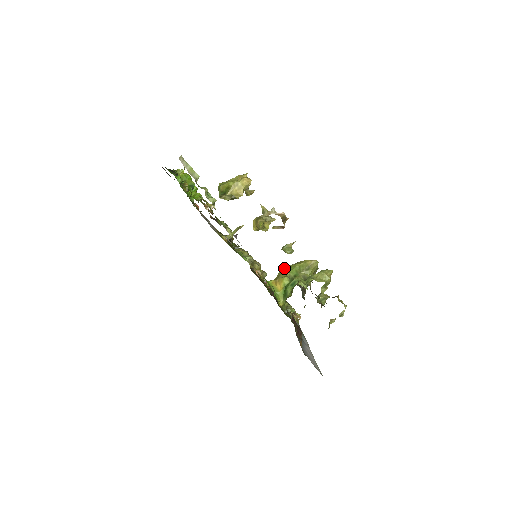
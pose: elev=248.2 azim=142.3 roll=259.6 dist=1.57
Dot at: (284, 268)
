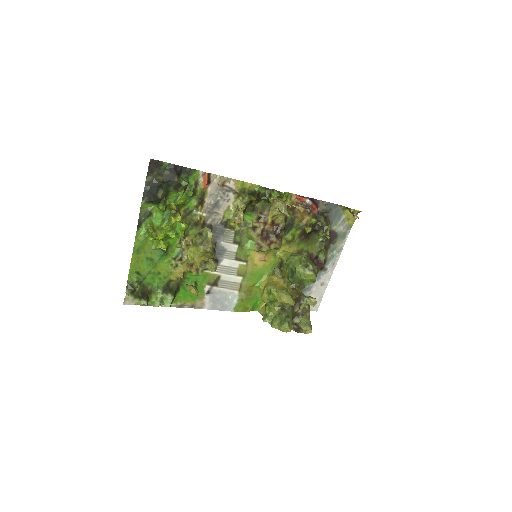
Dot at: (269, 288)
